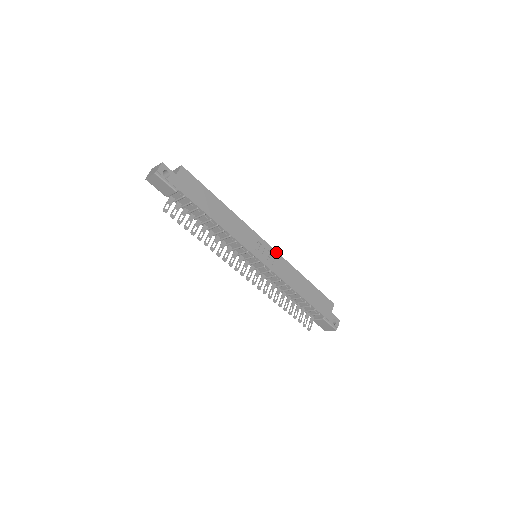
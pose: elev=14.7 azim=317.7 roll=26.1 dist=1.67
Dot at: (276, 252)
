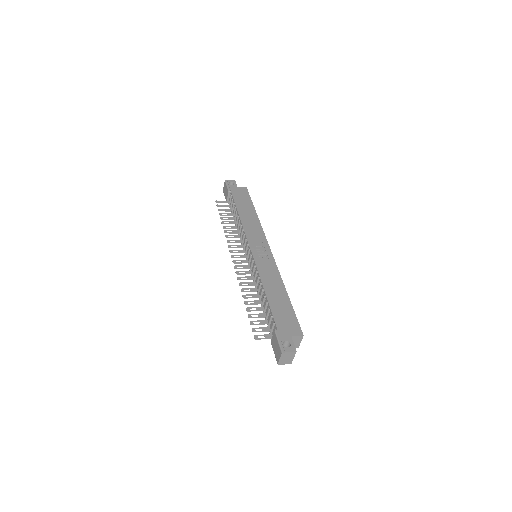
Dot at: (273, 258)
